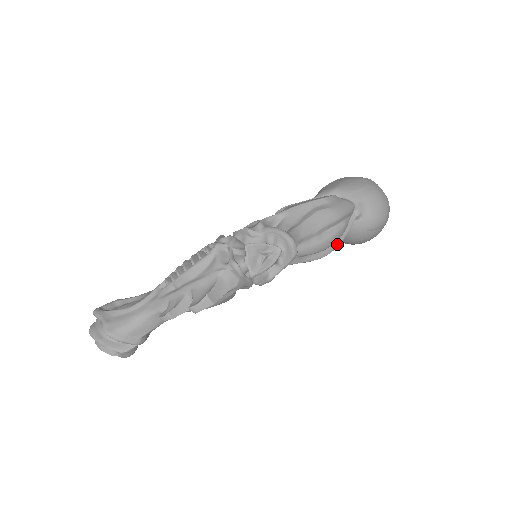
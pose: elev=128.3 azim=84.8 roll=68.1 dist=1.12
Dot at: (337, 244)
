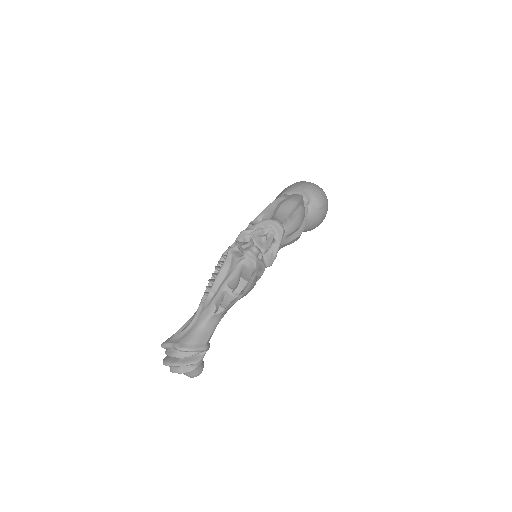
Dot at: (305, 223)
